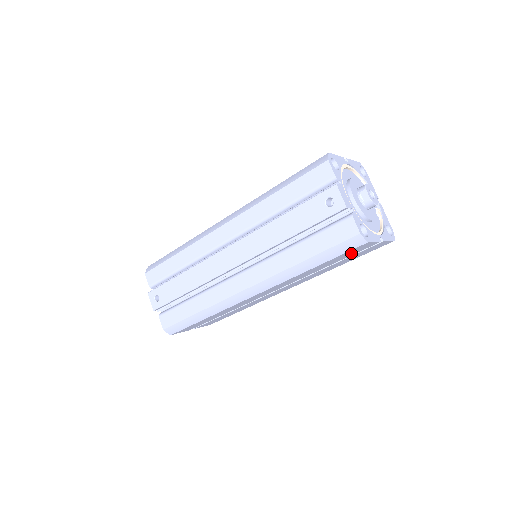
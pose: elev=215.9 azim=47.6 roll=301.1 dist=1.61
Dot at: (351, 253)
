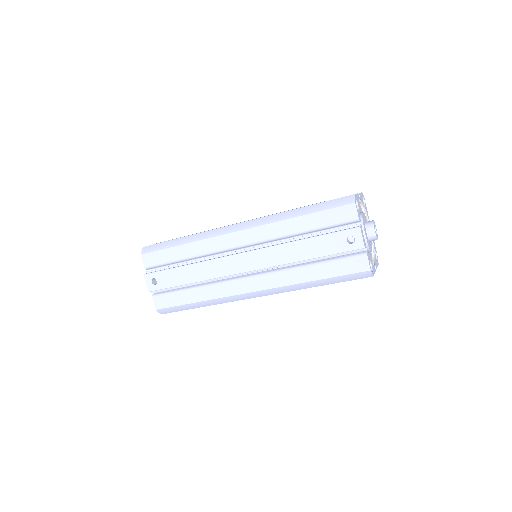
Dot at: occluded
